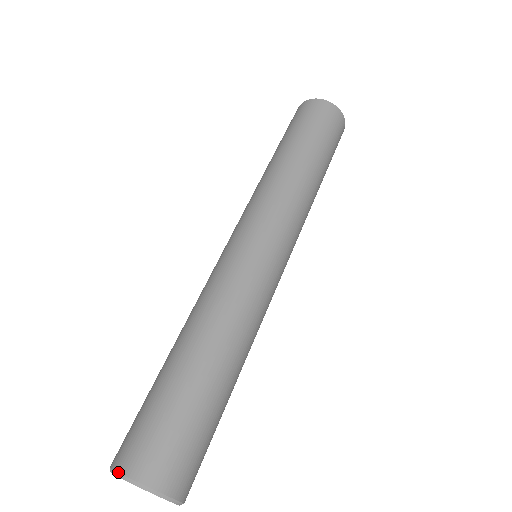
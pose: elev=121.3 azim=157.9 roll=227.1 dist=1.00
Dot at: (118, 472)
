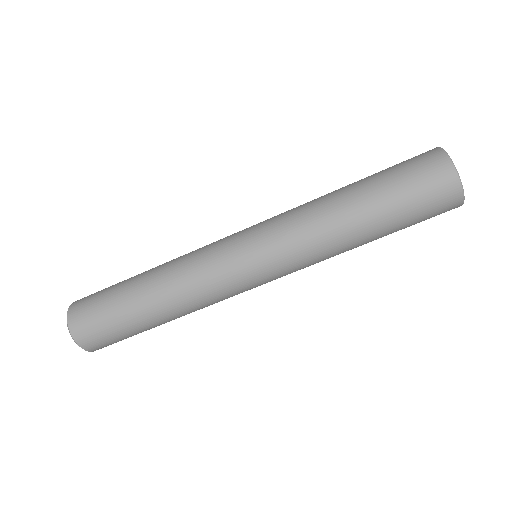
Dot at: occluded
